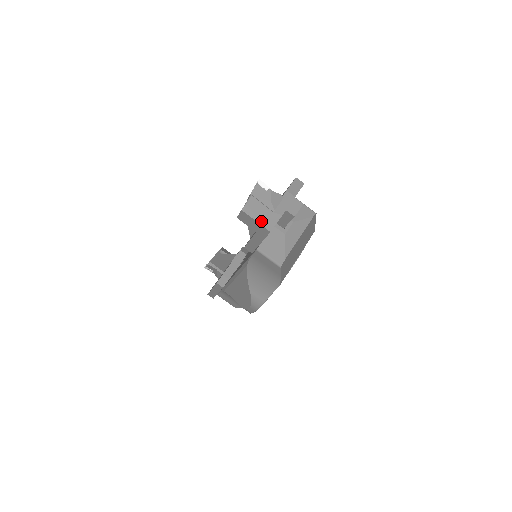
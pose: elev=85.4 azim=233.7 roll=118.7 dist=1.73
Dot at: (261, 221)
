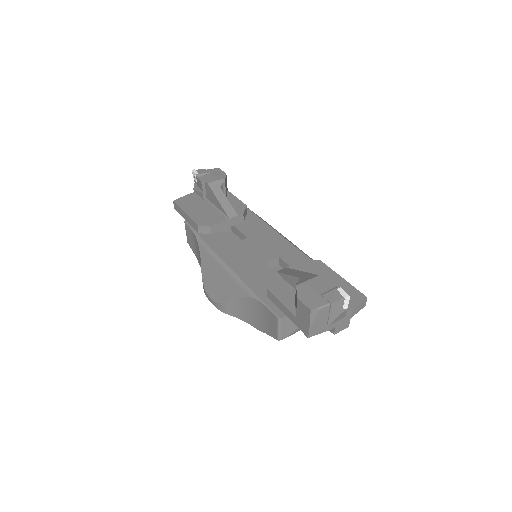
Dot at: (312, 327)
